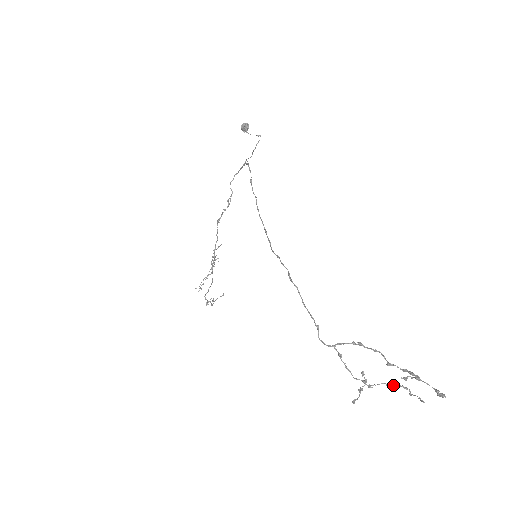
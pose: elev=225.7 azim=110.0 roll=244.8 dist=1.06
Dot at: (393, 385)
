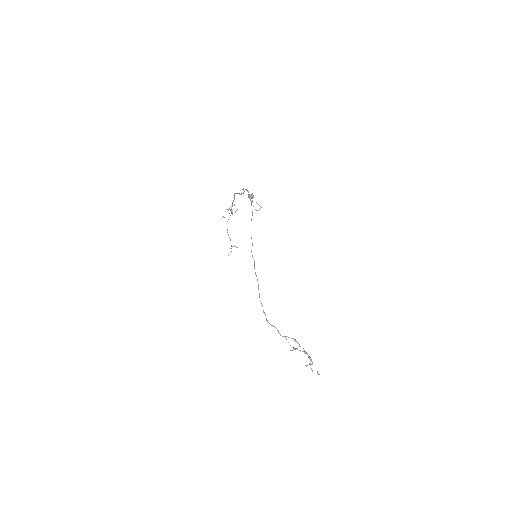
Dot at: occluded
